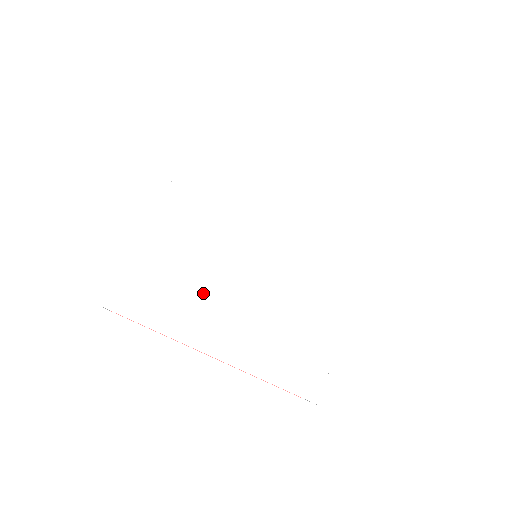
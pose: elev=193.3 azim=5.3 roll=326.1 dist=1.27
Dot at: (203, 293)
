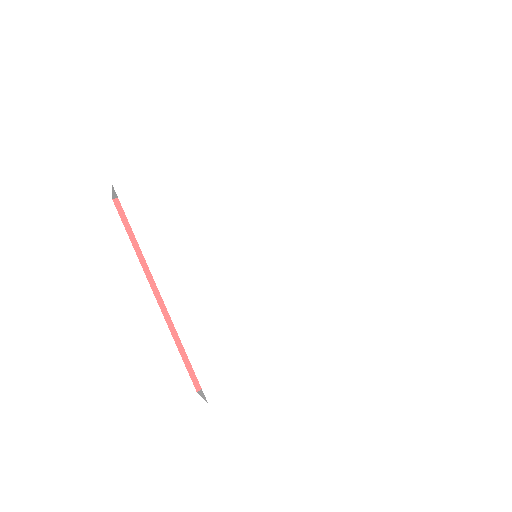
Dot at: (198, 248)
